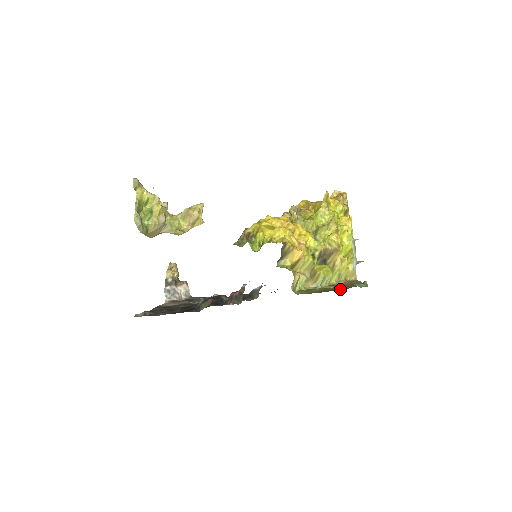
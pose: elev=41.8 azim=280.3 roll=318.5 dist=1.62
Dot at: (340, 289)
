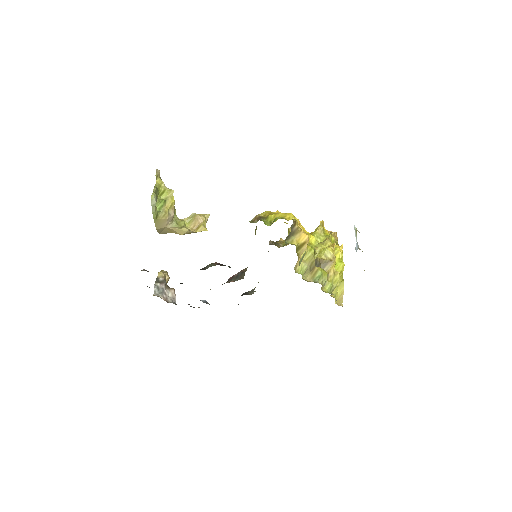
Dot at: occluded
